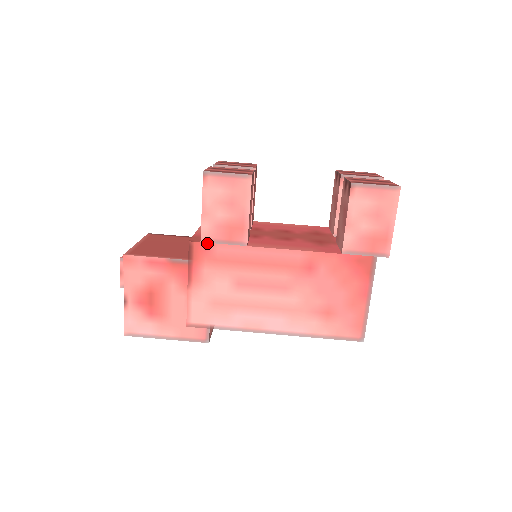
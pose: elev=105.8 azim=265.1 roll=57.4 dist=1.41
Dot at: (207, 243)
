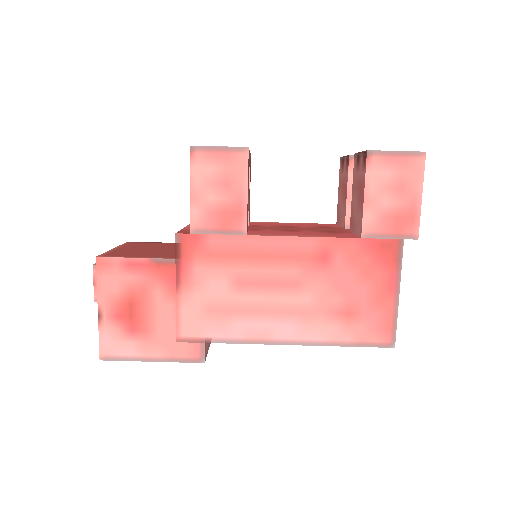
Dot at: (198, 234)
